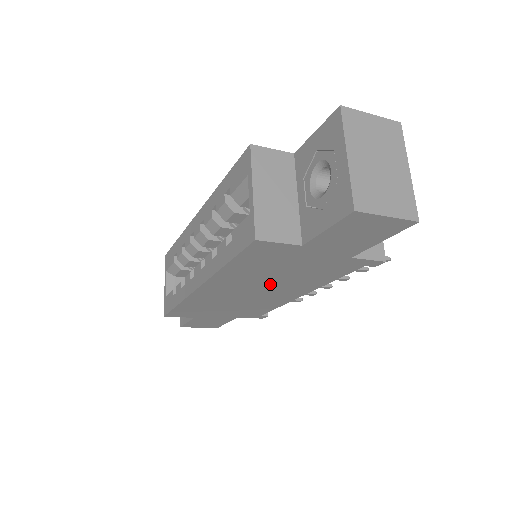
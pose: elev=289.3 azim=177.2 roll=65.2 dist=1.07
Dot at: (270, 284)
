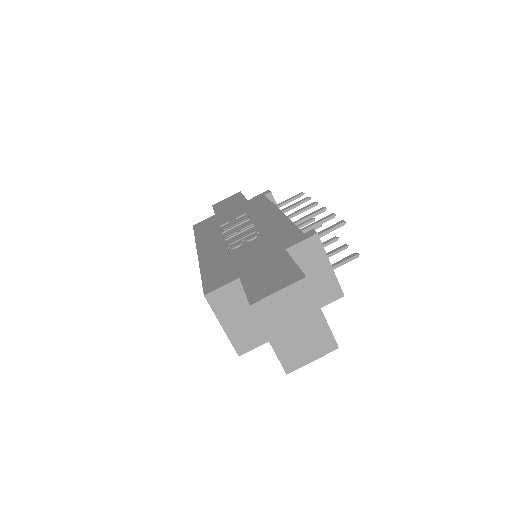
Dot at: occluded
